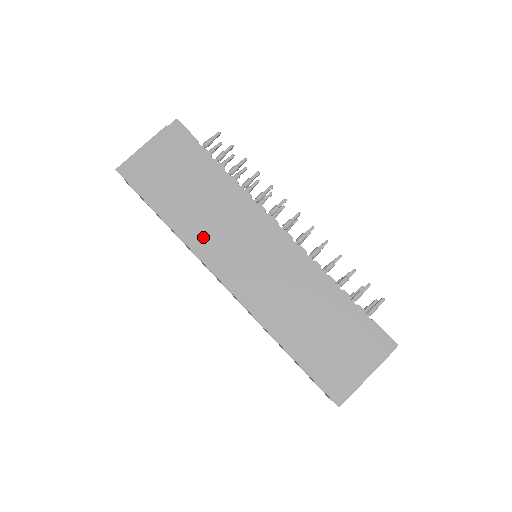
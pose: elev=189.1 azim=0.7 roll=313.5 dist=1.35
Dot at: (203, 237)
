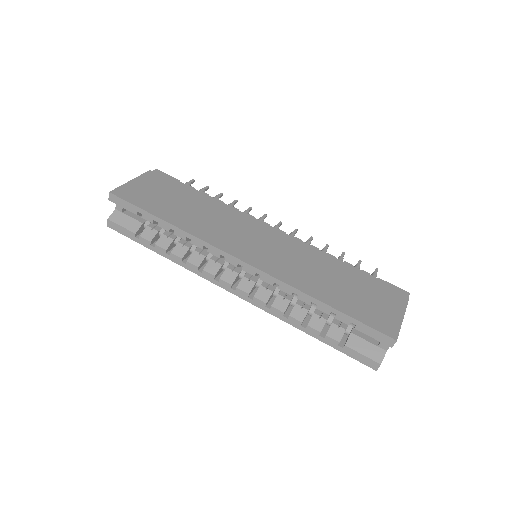
Dot at: (209, 231)
